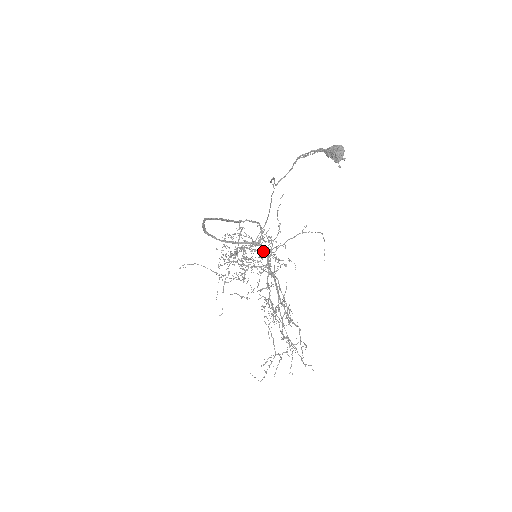
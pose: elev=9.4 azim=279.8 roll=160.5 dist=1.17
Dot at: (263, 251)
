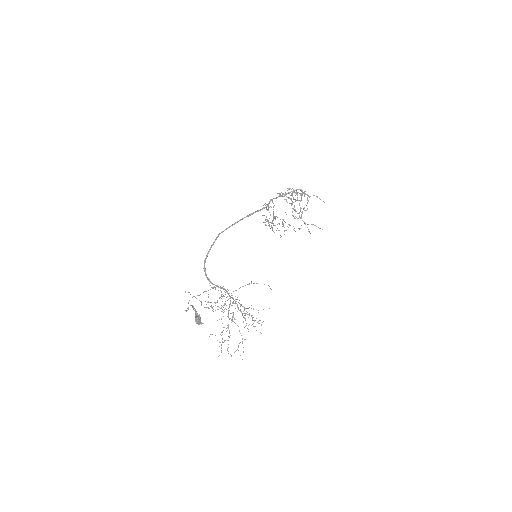
Dot at: (294, 217)
